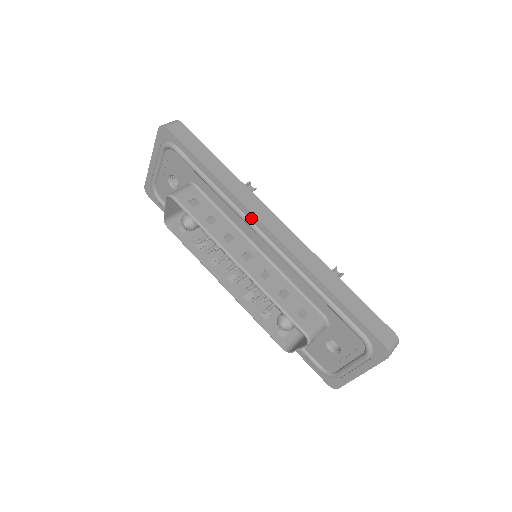
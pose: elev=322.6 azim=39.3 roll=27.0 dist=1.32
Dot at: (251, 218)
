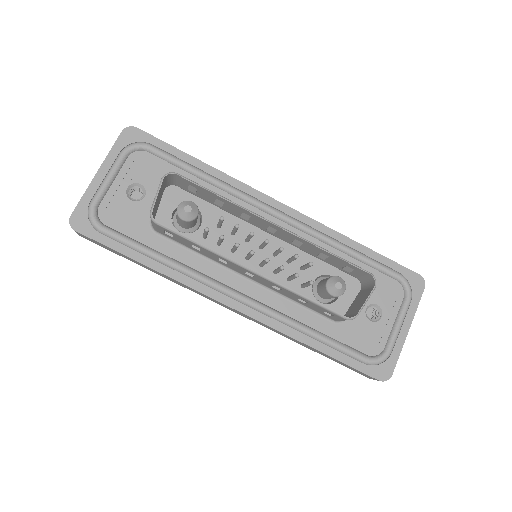
Dot at: (259, 197)
